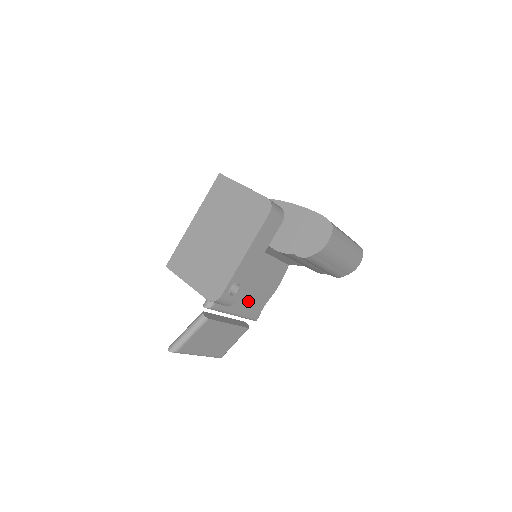
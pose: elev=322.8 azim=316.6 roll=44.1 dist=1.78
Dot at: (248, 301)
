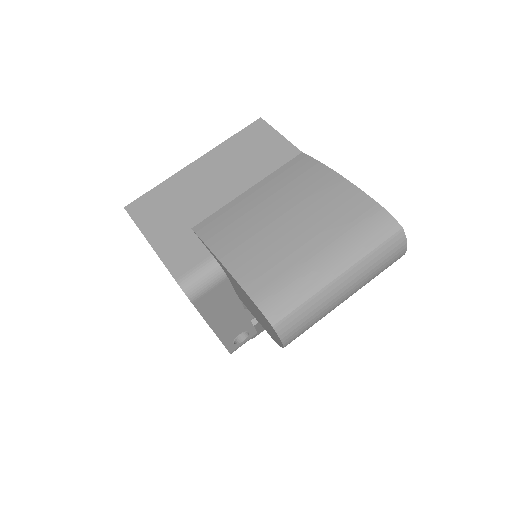
Dot at: occluded
